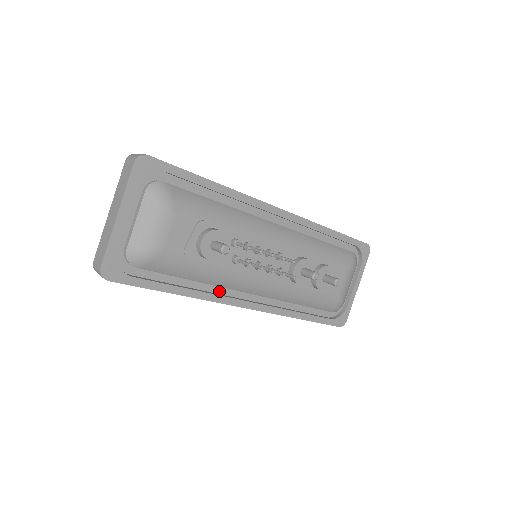
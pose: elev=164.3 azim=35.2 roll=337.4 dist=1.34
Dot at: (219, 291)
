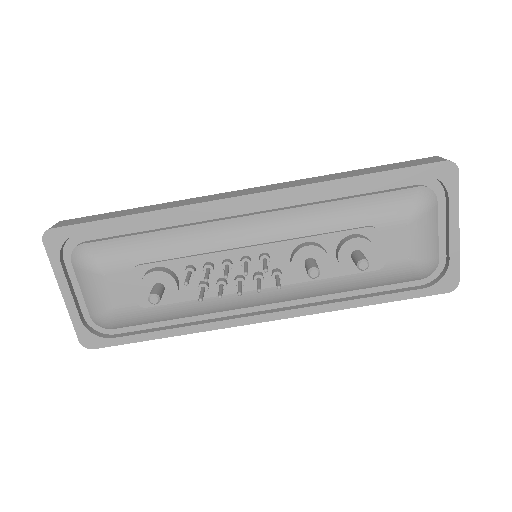
Dot at: (222, 314)
